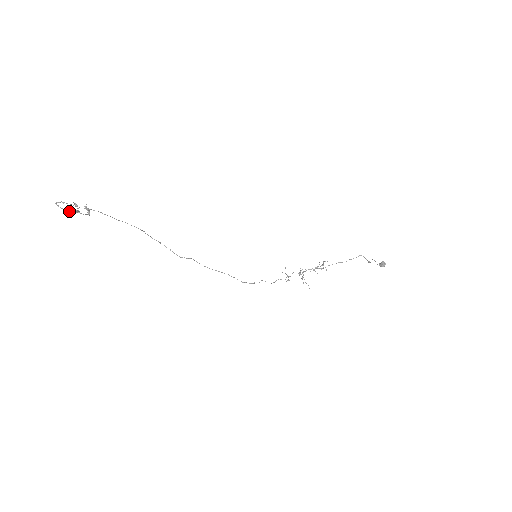
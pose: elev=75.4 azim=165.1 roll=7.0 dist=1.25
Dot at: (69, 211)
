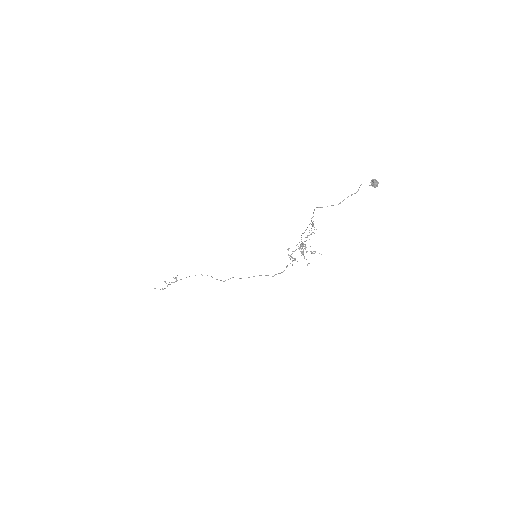
Dot at: (163, 289)
